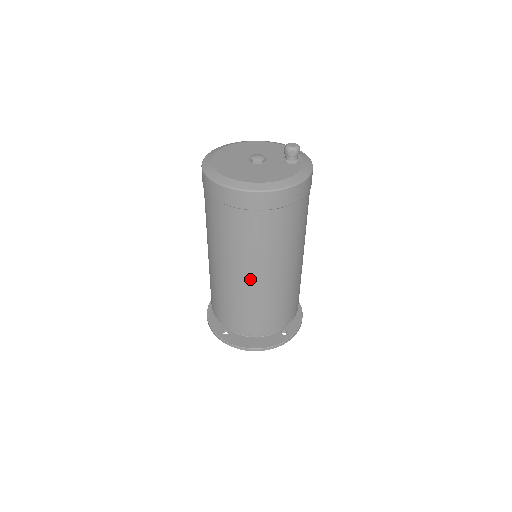
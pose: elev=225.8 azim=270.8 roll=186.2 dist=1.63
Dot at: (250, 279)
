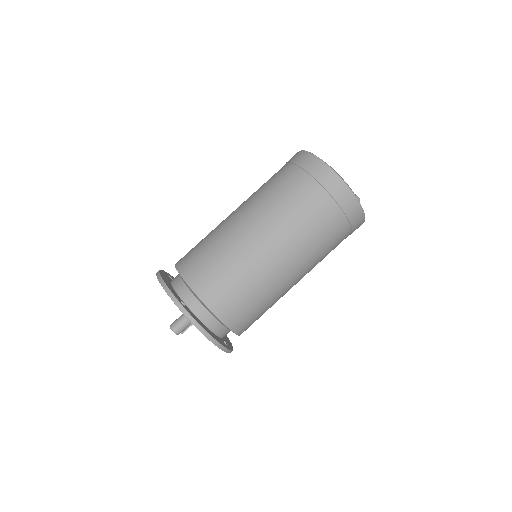
Dot at: (279, 261)
